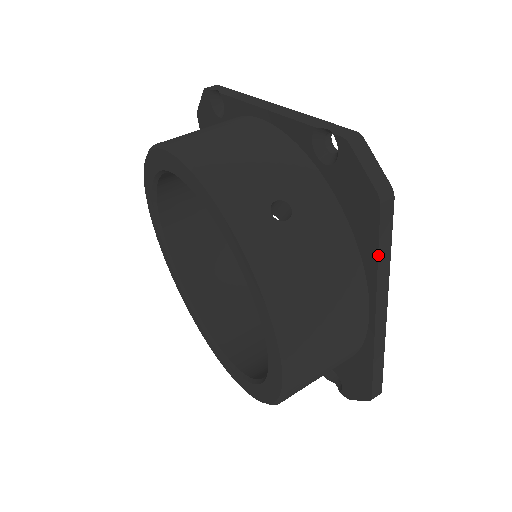
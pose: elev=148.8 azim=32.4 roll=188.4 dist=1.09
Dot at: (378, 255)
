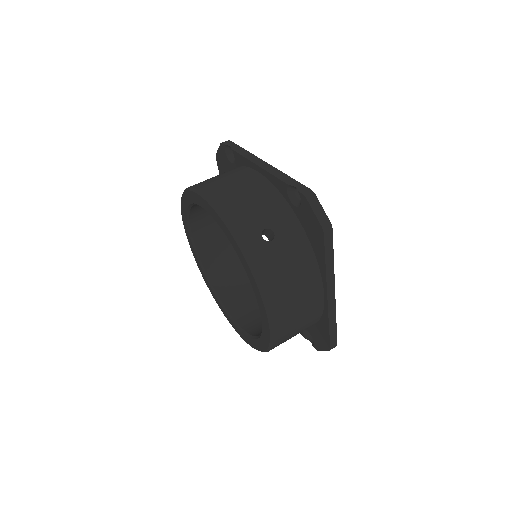
Dot at: (325, 261)
